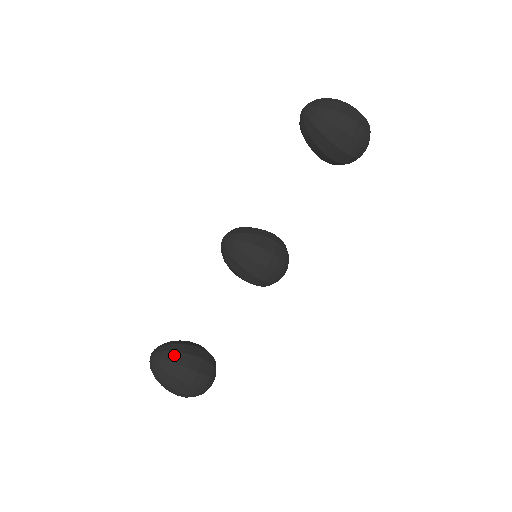
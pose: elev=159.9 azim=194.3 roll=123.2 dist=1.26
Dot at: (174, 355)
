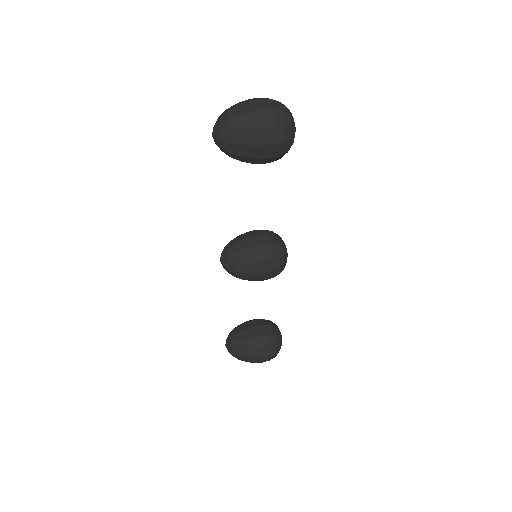
Dot at: (240, 344)
